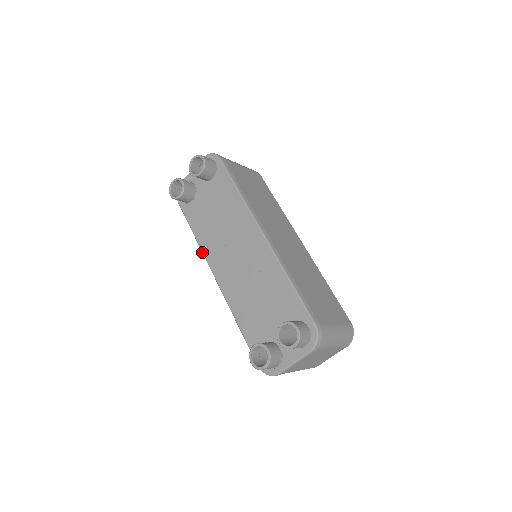
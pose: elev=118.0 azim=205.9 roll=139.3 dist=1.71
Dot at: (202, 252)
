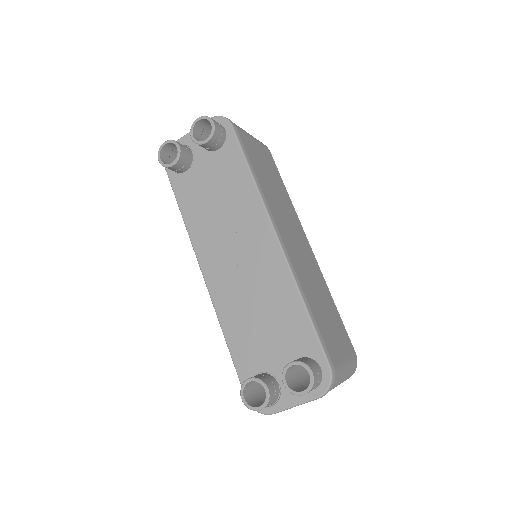
Dot at: (191, 241)
